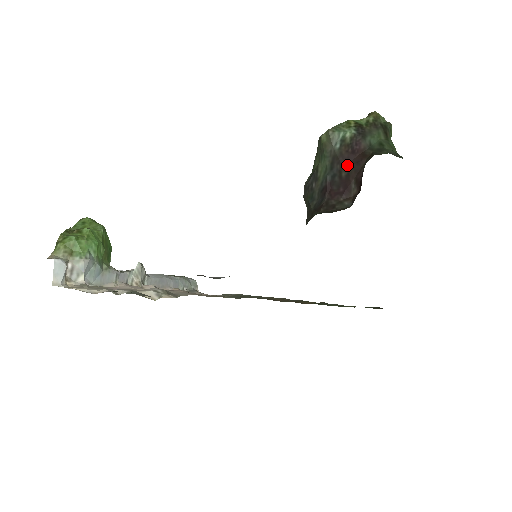
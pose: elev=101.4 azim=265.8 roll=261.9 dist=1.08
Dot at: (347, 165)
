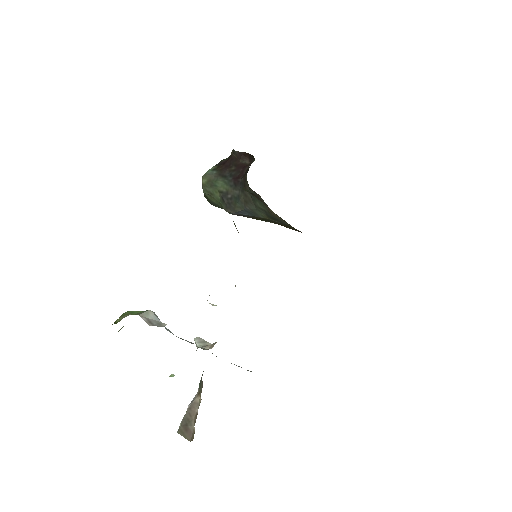
Dot at: (229, 166)
